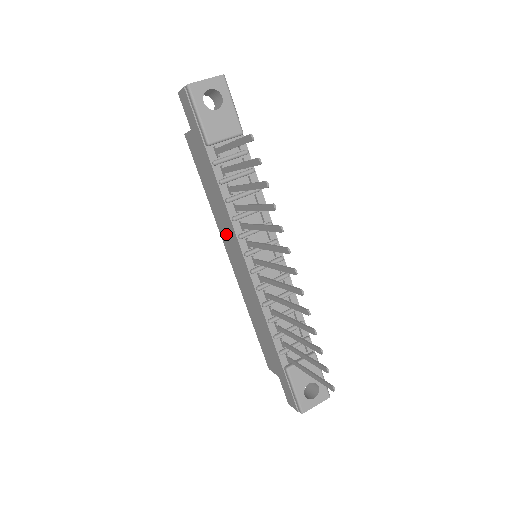
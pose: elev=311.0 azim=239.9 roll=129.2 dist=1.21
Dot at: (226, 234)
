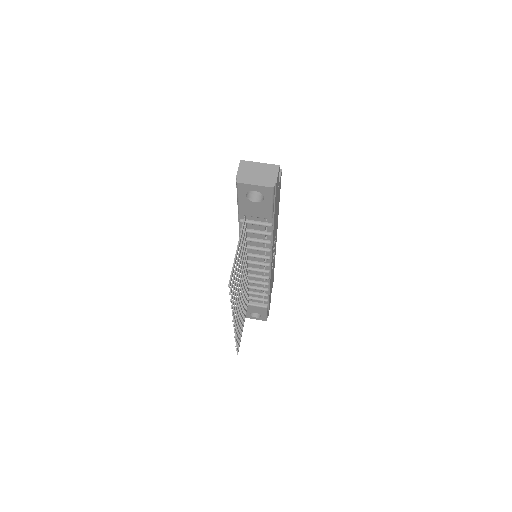
Dot at: occluded
